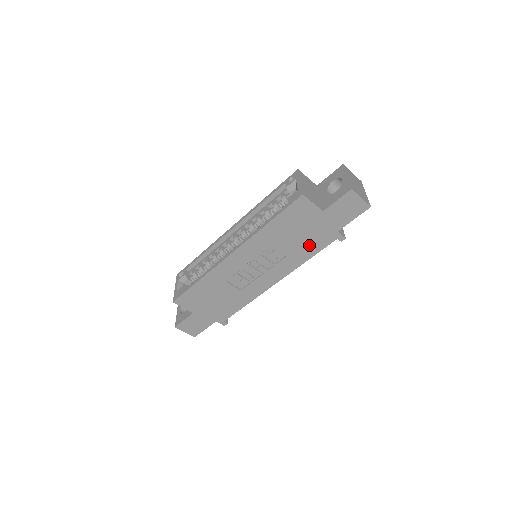
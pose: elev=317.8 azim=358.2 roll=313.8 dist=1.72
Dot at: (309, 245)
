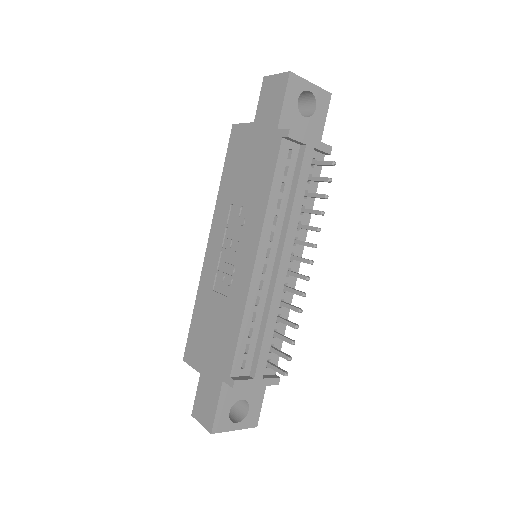
Dot at: (262, 172)
